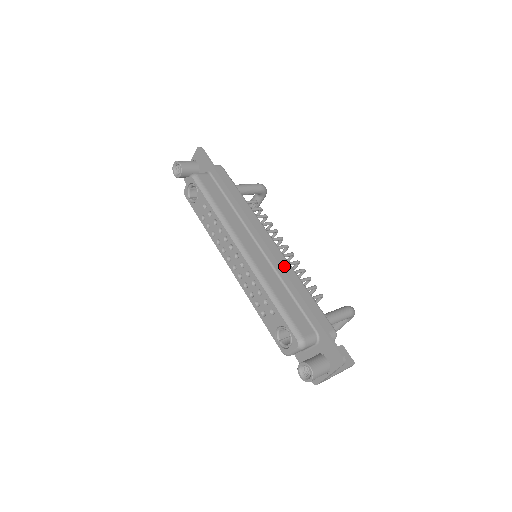
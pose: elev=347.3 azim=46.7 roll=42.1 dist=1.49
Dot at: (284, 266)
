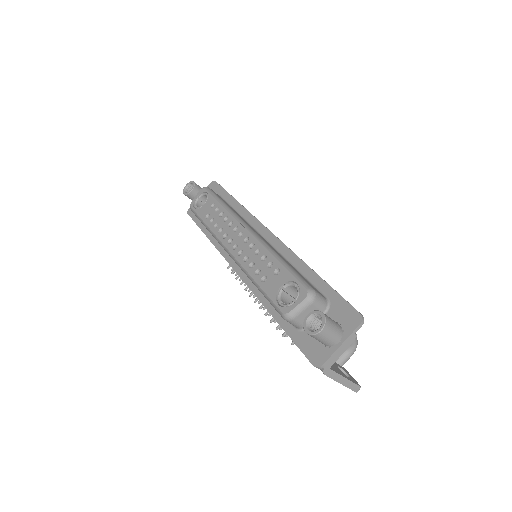
Dot at: occluded
